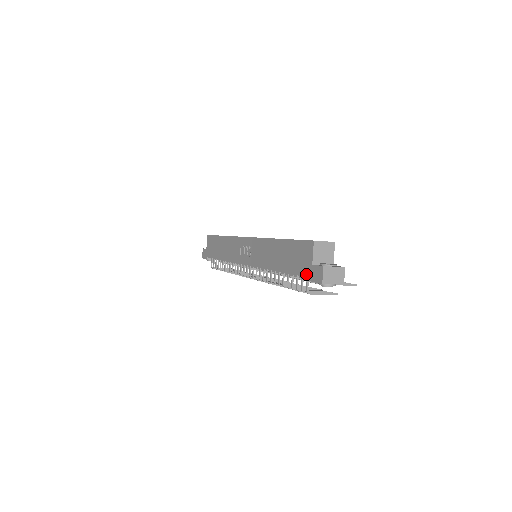
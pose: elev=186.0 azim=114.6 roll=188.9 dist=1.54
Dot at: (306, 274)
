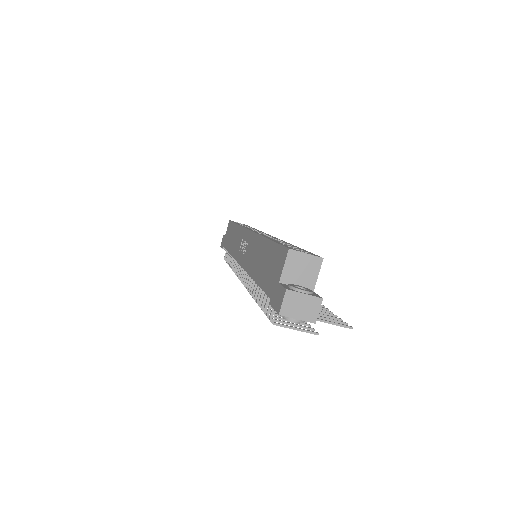
Dot at: (271, 294)
